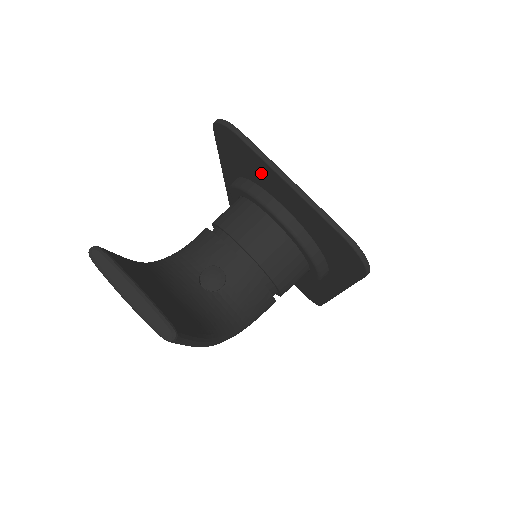
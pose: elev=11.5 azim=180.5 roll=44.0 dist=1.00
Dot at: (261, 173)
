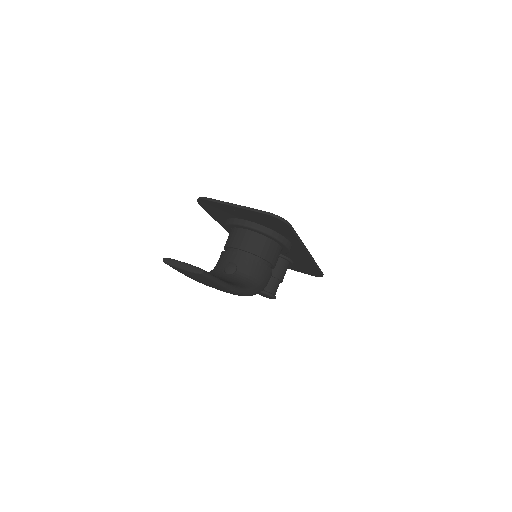
Dot at: (226, 210)
